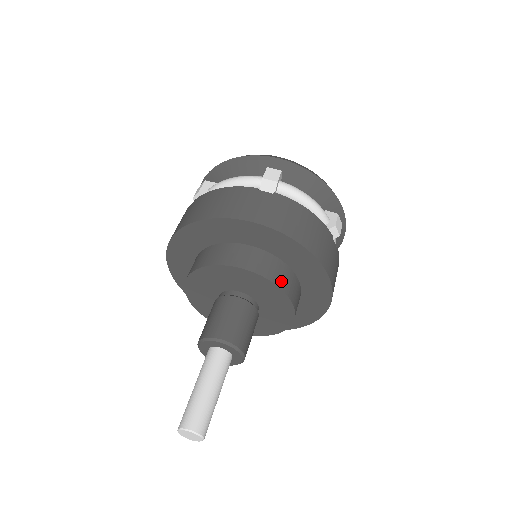
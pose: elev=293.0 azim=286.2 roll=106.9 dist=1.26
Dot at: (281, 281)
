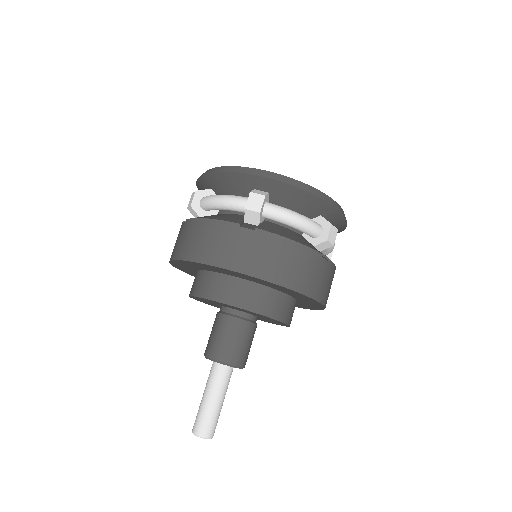
Dot at: (269, 309)
